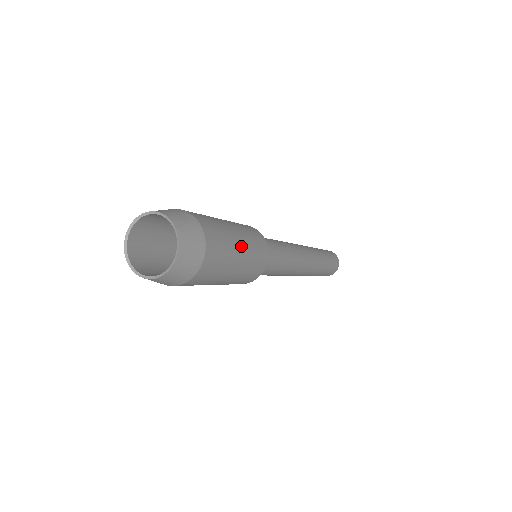
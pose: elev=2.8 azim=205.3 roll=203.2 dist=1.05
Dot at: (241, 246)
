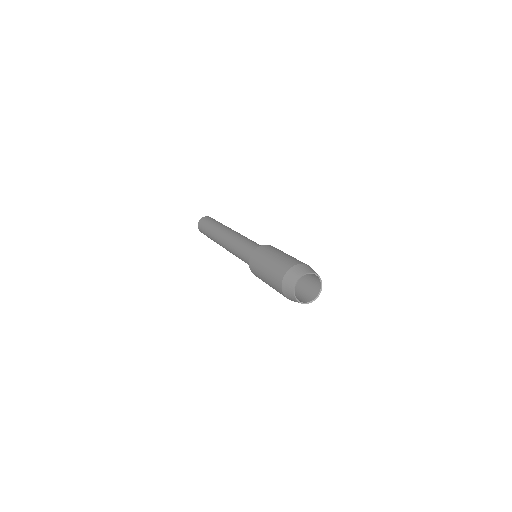
Dot at: occluded
